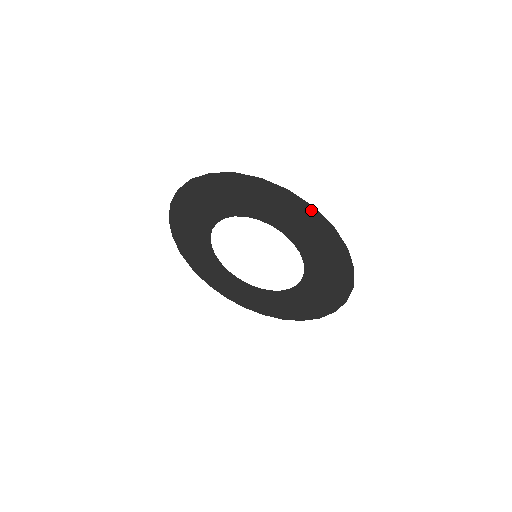
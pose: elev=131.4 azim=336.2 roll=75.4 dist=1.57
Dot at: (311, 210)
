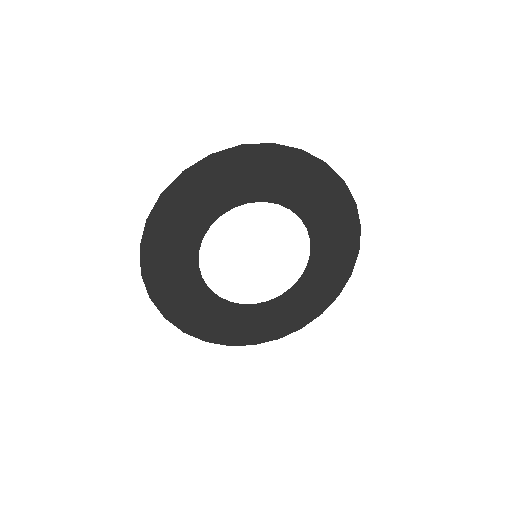
Dot at: (351, 206)
